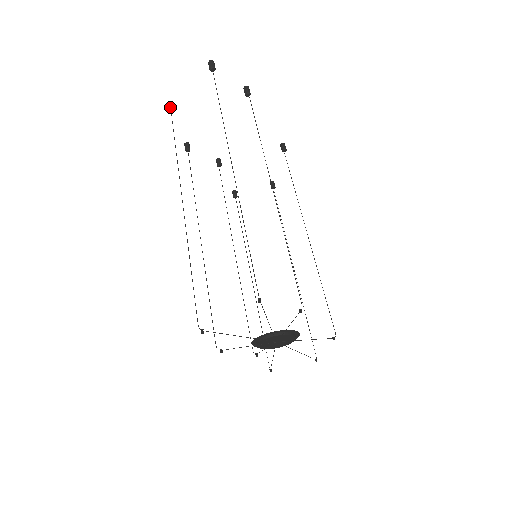
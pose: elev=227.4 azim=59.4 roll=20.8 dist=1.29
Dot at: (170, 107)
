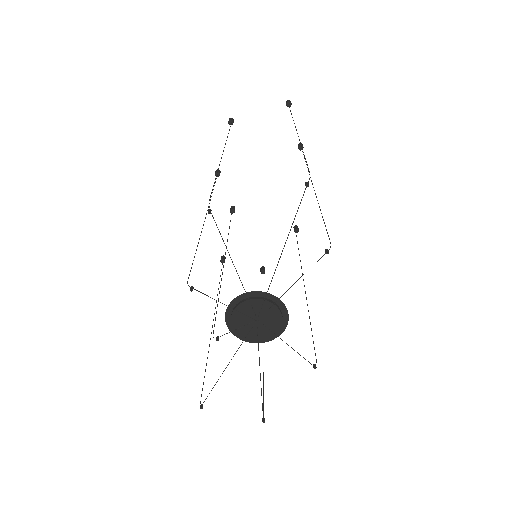
Dot at: (233, 119)
